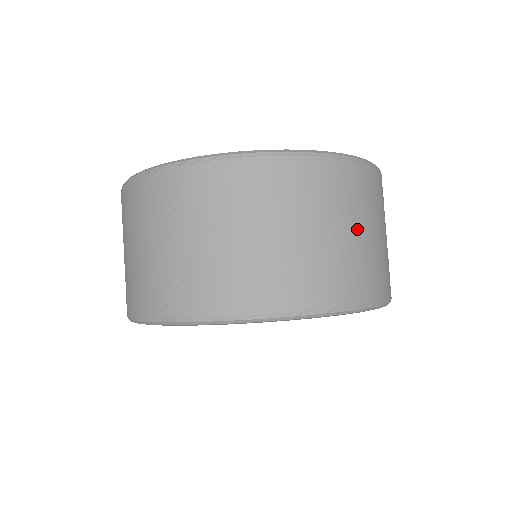
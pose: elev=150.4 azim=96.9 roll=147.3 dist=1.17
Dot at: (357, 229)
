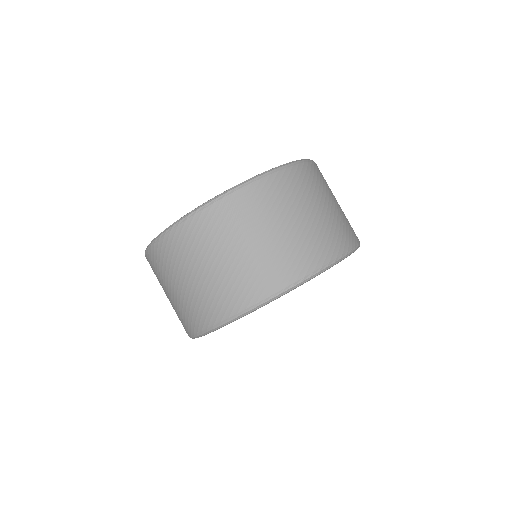
Dot at: (335, 201)
